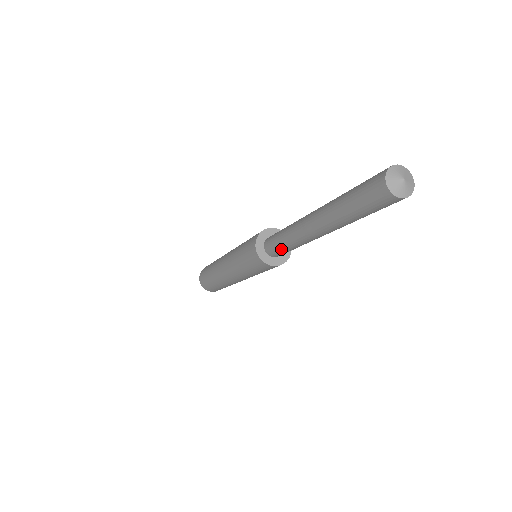
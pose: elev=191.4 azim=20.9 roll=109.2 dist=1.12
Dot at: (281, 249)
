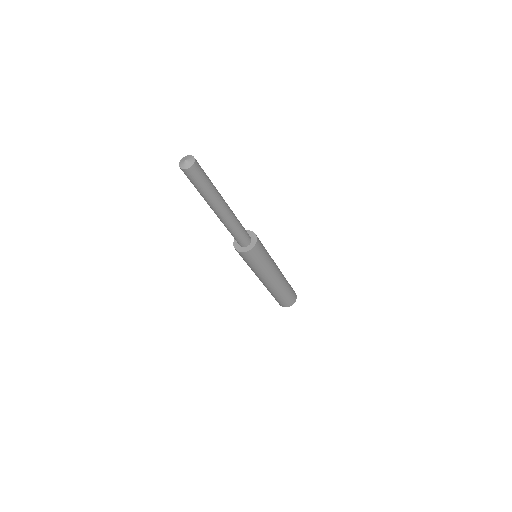
Dot at: occluded
